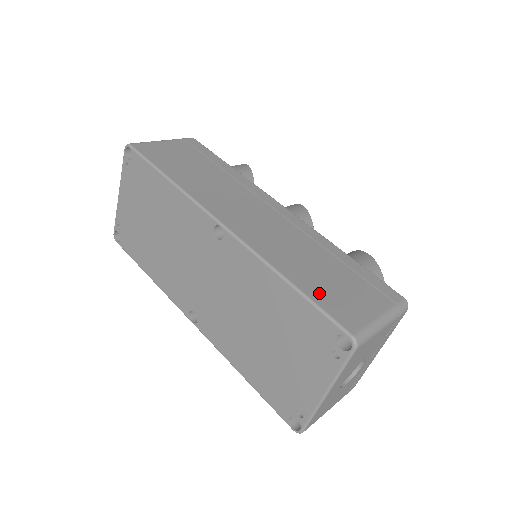
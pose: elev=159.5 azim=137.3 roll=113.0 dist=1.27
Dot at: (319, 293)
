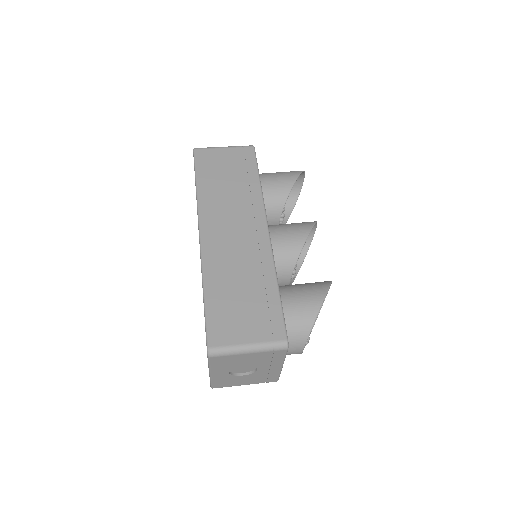
Dot at: (217, 310)
